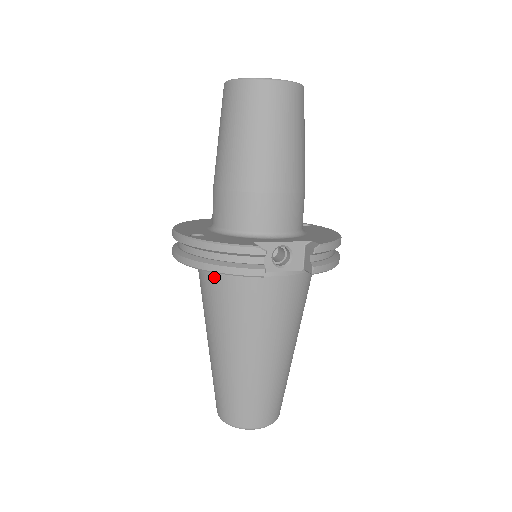
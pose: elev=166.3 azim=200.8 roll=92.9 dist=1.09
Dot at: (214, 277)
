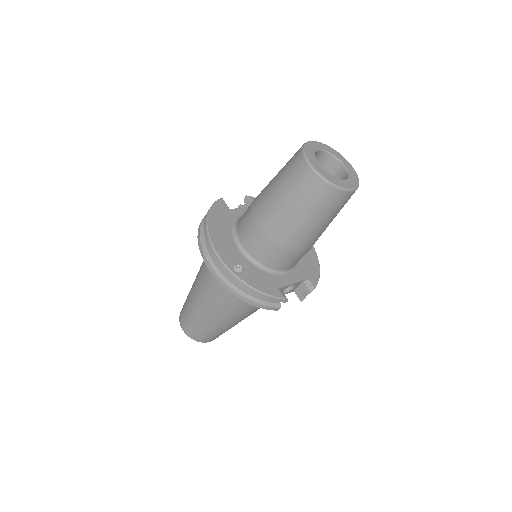
Dot at: occluded
